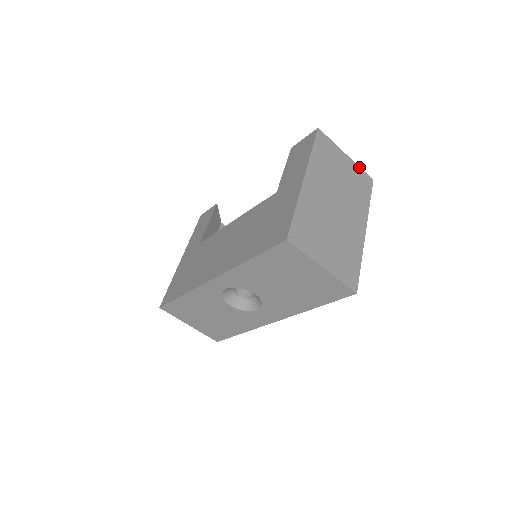
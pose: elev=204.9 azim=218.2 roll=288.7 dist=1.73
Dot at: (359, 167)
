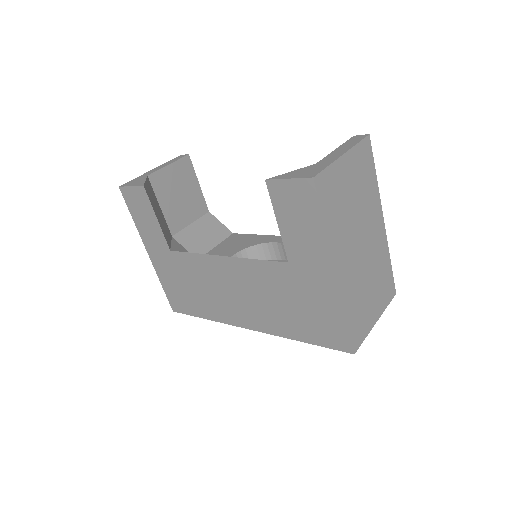
Dot at: (356, 145)
